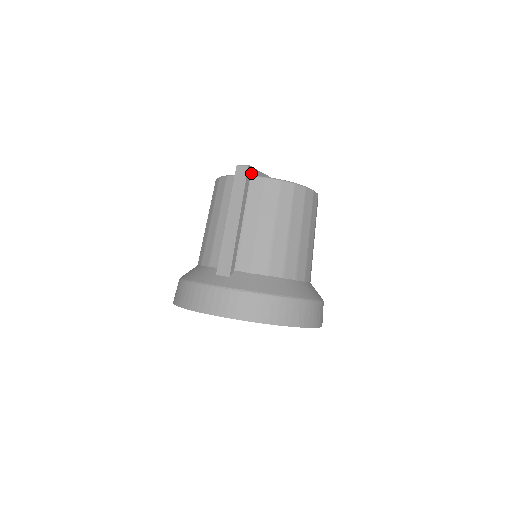
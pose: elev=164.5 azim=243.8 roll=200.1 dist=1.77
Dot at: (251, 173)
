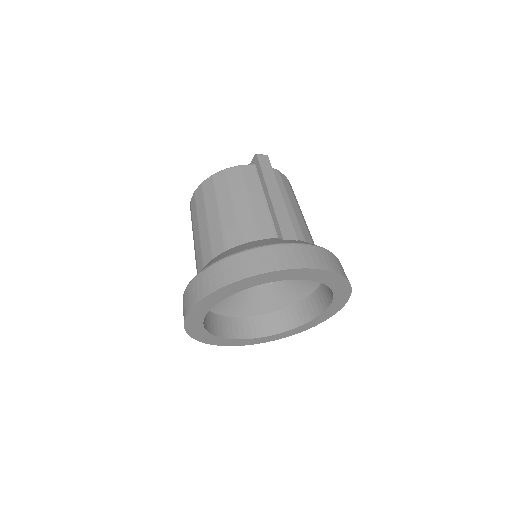
Dot at: occluded
